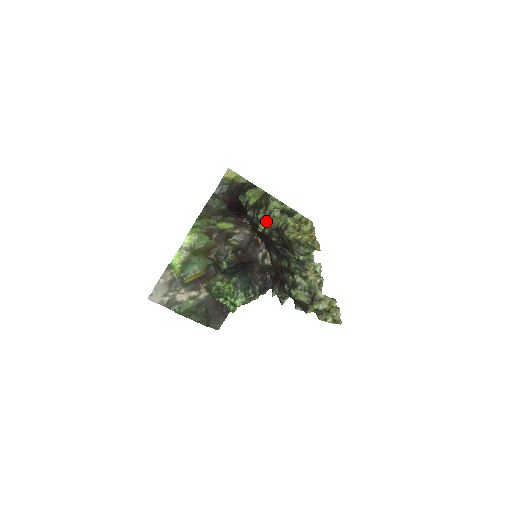
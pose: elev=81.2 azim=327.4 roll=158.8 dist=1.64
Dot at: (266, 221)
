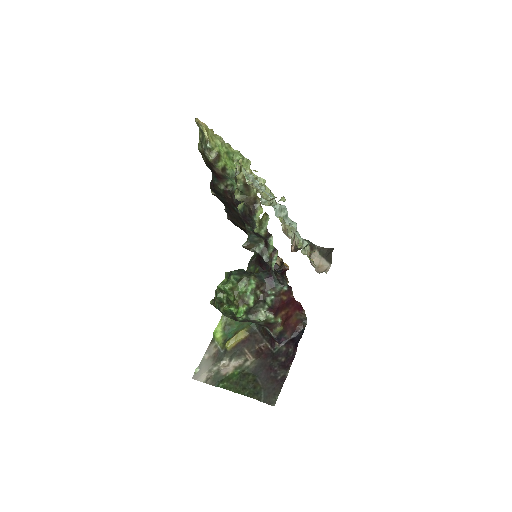
Dot at: occluded
